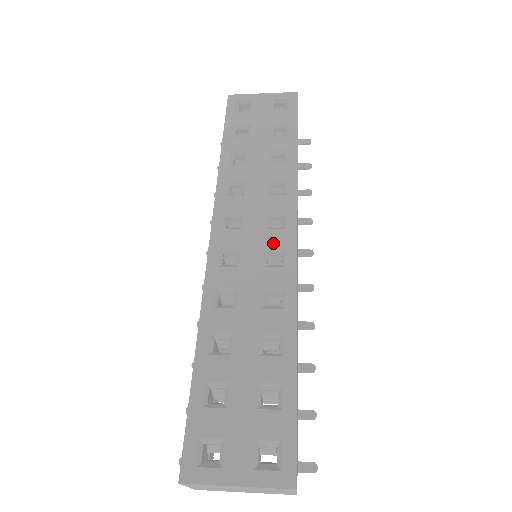
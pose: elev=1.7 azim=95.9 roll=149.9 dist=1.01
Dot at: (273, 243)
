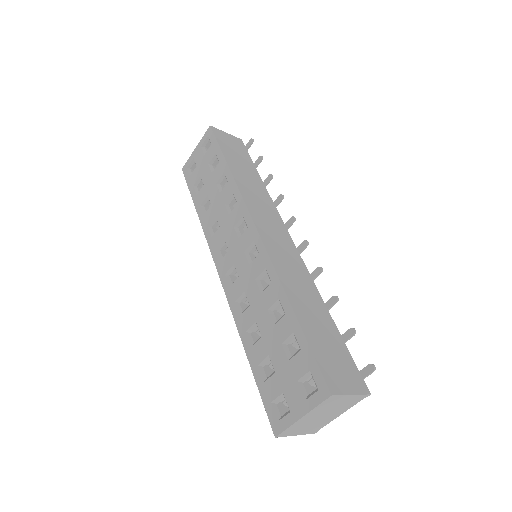
Dot at: (246, 244)
